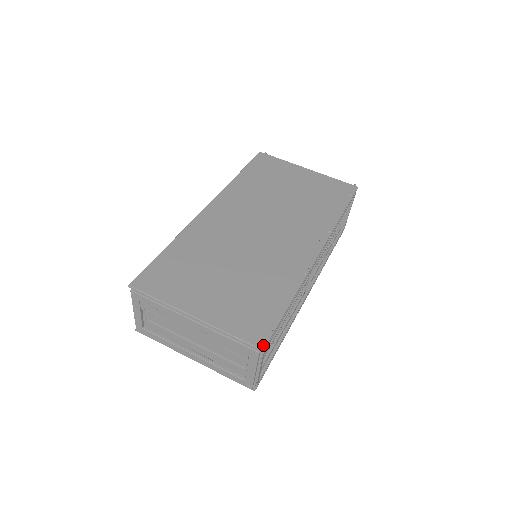
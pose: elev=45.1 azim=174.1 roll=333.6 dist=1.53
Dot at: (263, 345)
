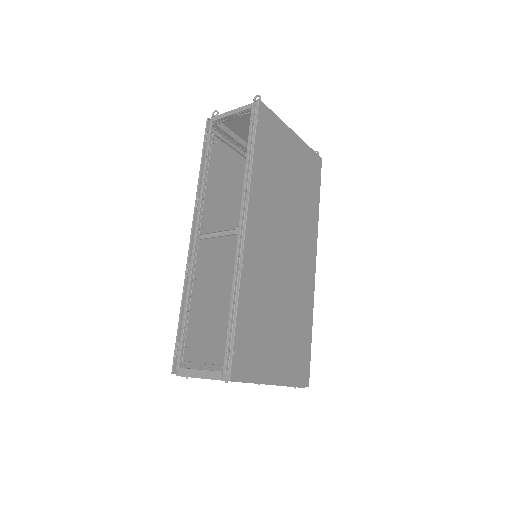
Dot at: occluded
